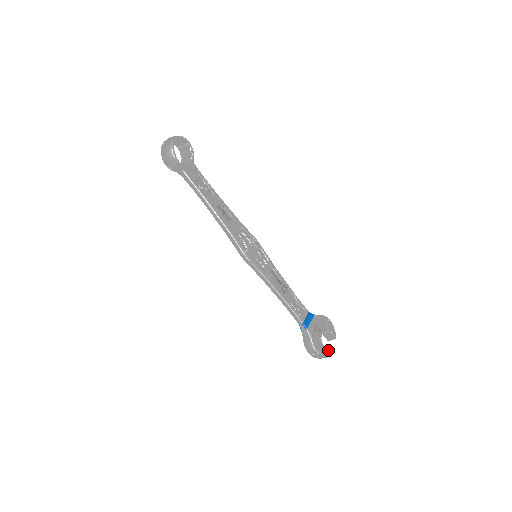
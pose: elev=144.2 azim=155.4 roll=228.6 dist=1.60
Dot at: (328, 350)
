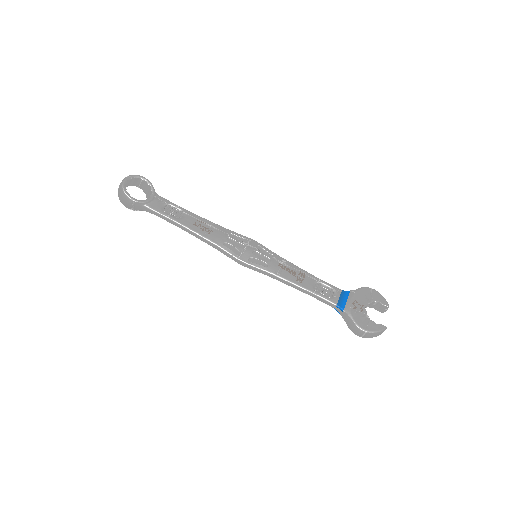
Dot at: (380, 324)
